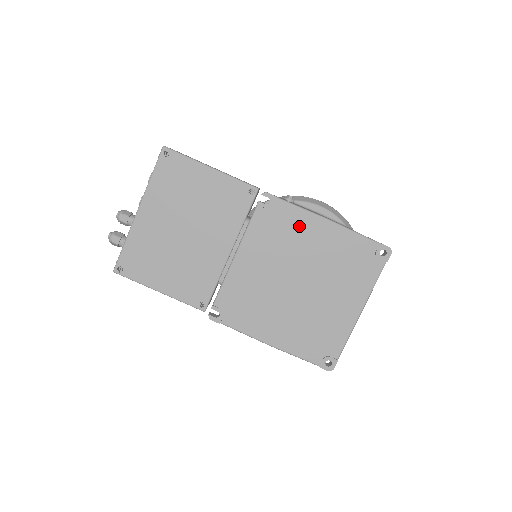
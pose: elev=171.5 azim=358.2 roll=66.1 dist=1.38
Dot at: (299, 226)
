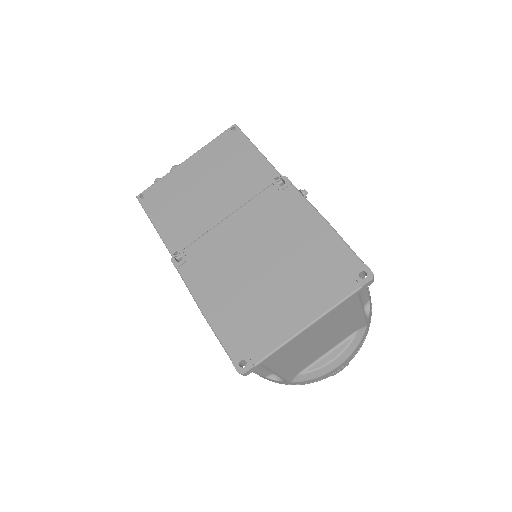
Dot at: (296, 215)
